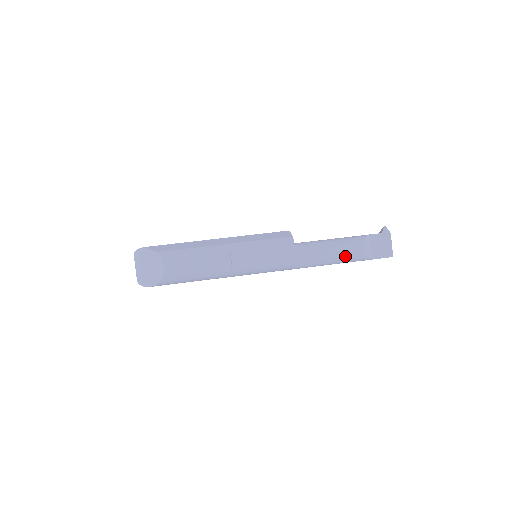
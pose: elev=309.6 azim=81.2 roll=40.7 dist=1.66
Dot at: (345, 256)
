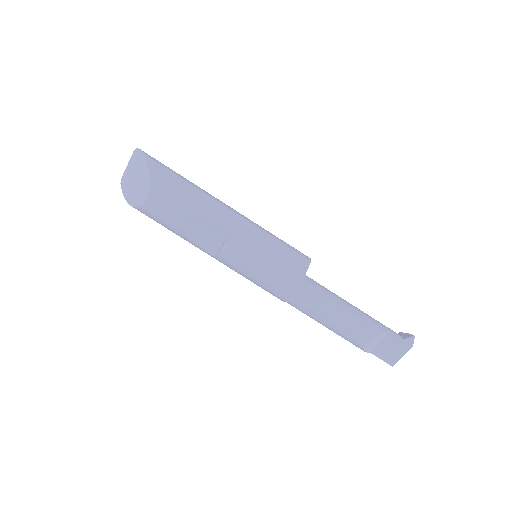
Dot at: (342, 333)
